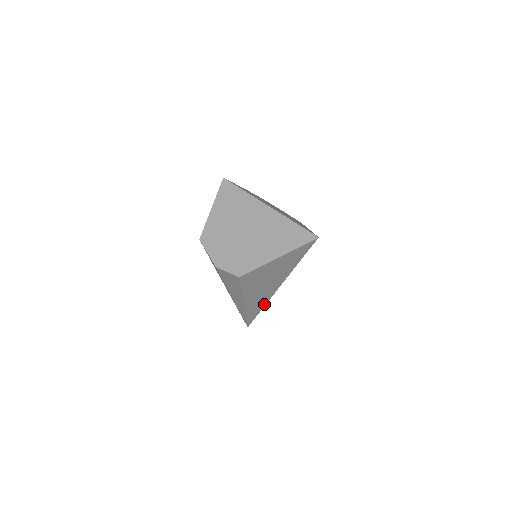
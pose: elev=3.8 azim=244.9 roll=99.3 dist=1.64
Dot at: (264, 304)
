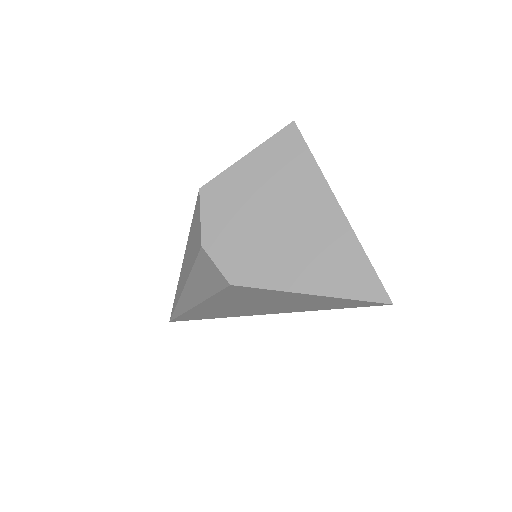
Dot at: (218, 316)
